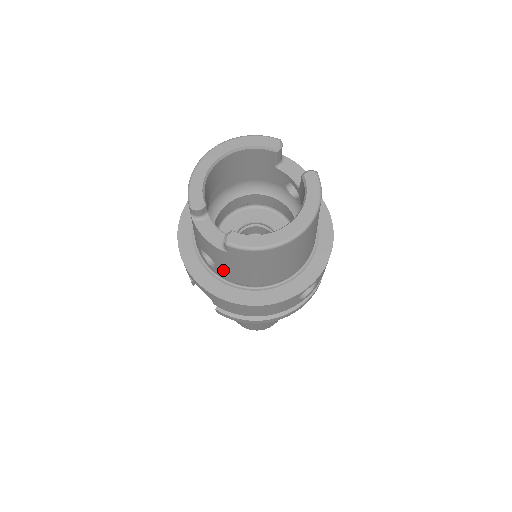
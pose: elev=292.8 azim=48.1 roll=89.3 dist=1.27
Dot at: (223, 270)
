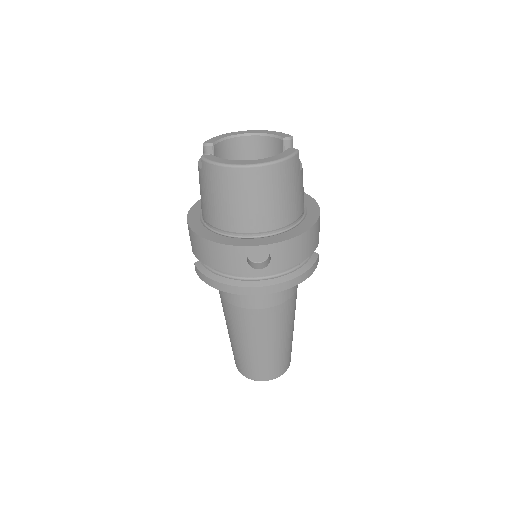
Dot at: (203, 204)
